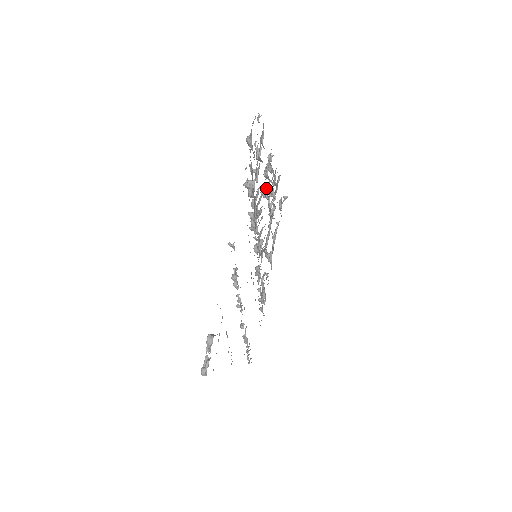
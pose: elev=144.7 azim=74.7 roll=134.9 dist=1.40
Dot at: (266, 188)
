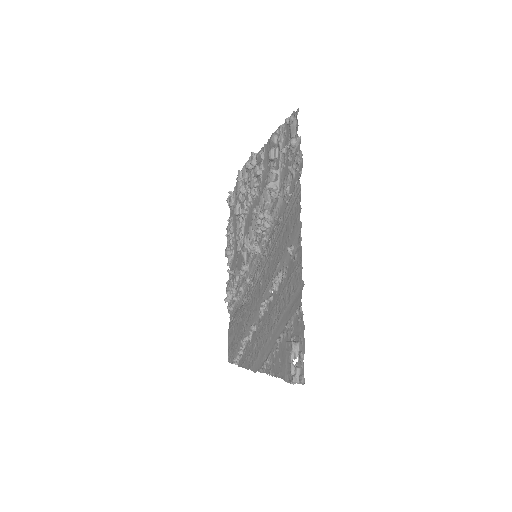
Dot at: (255, 187)
